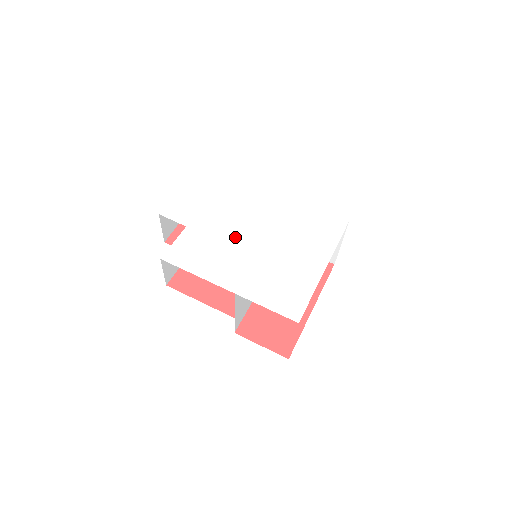
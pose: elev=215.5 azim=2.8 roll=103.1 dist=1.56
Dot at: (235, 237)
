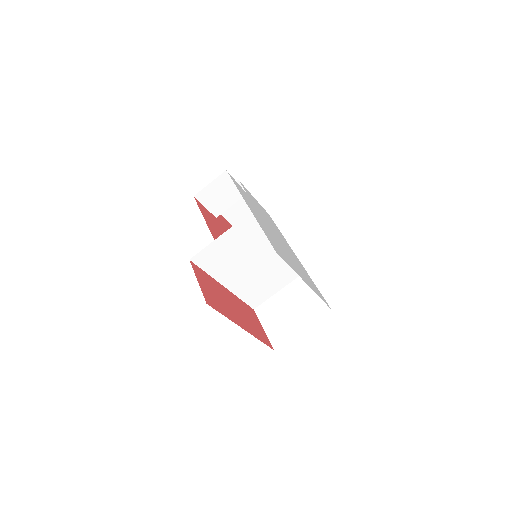
Dot at: occluded
